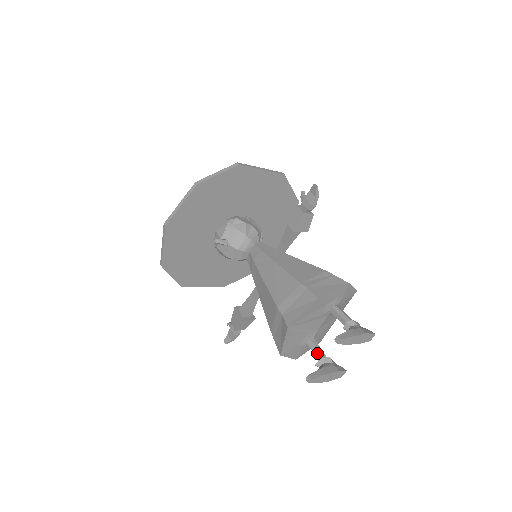
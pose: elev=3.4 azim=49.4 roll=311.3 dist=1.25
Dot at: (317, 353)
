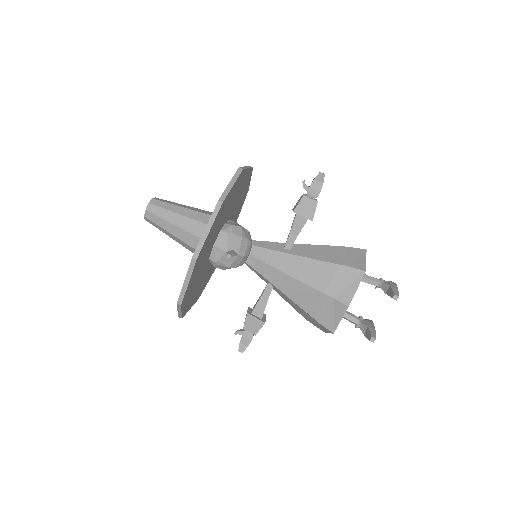
Dot at: (351, 317)
